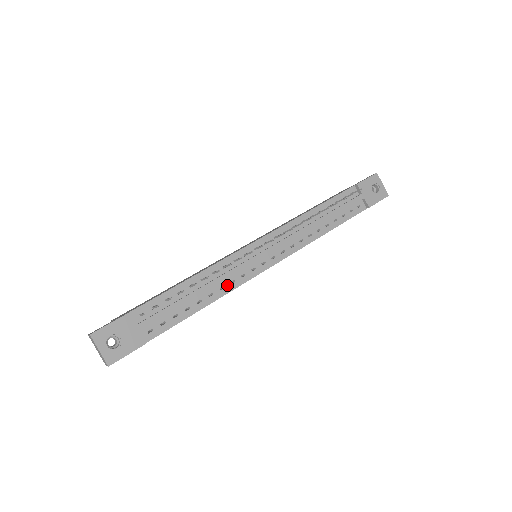
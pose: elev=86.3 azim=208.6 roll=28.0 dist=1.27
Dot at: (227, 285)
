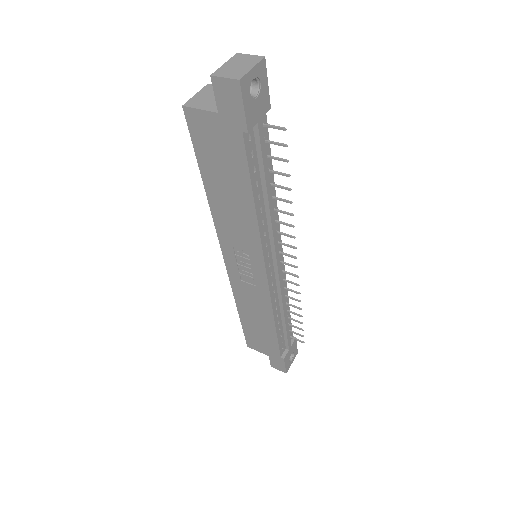
Dot at: (264, 228)
